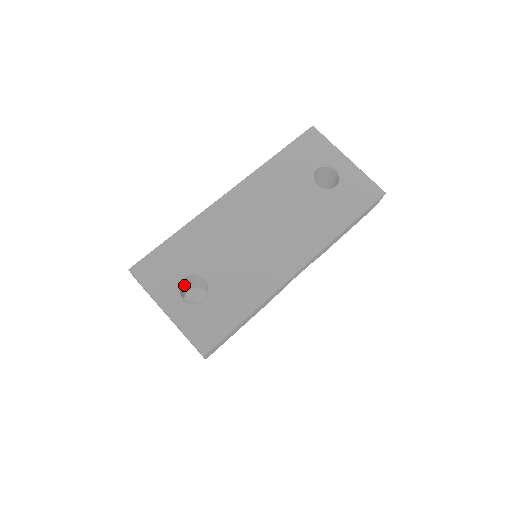
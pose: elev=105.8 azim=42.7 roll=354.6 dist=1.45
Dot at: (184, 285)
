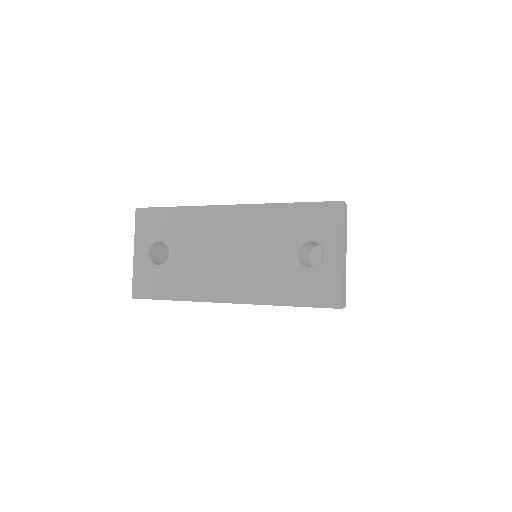
Dot at: occluded
